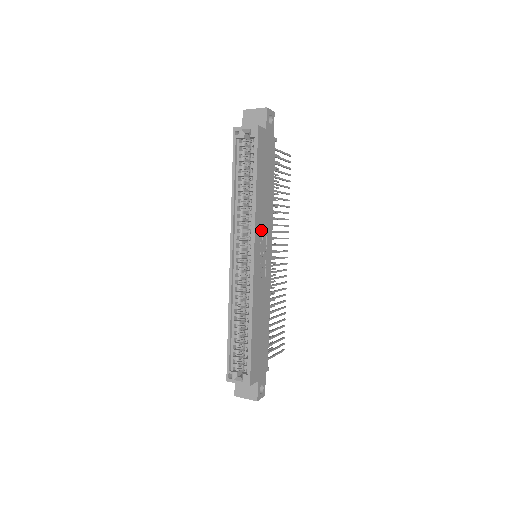
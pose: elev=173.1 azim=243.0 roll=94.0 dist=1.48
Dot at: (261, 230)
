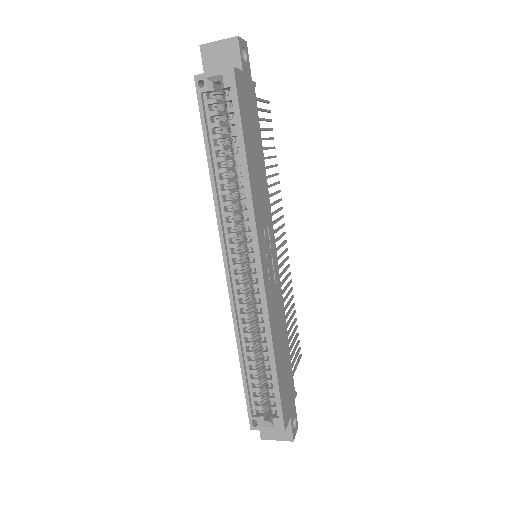
Dot at: (261, 223)
